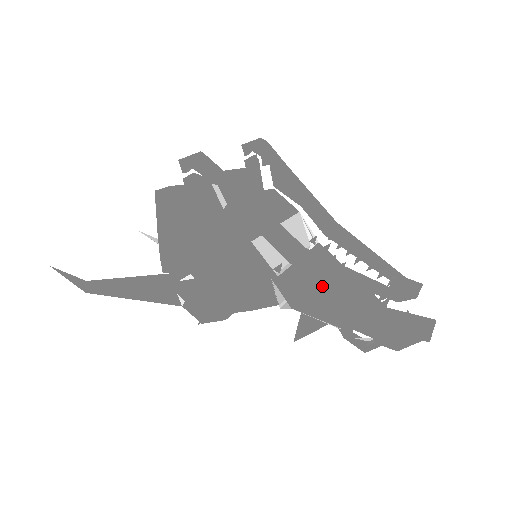
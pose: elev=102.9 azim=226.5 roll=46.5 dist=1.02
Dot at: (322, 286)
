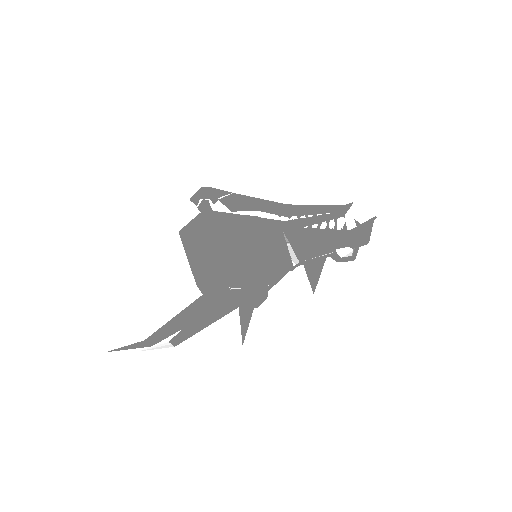
Dot at: occluded
